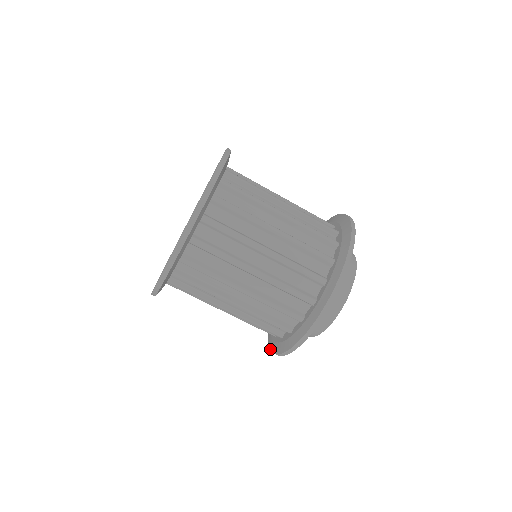
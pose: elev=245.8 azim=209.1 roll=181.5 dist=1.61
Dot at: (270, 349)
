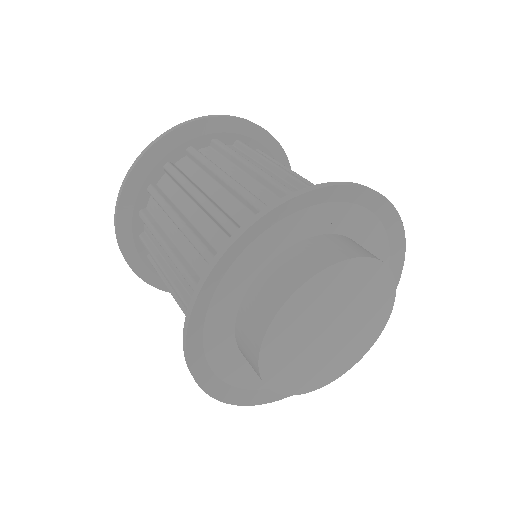
Dot at: occluded
